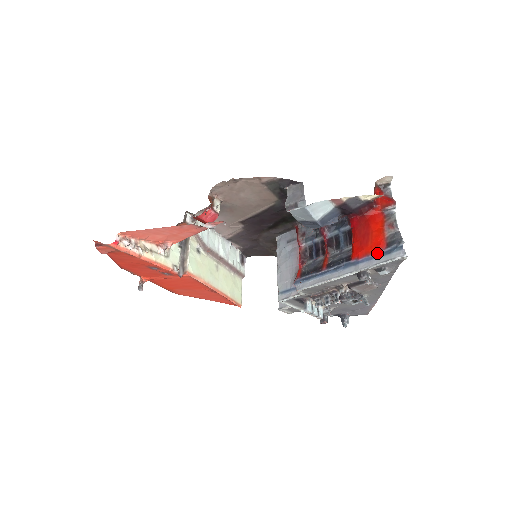
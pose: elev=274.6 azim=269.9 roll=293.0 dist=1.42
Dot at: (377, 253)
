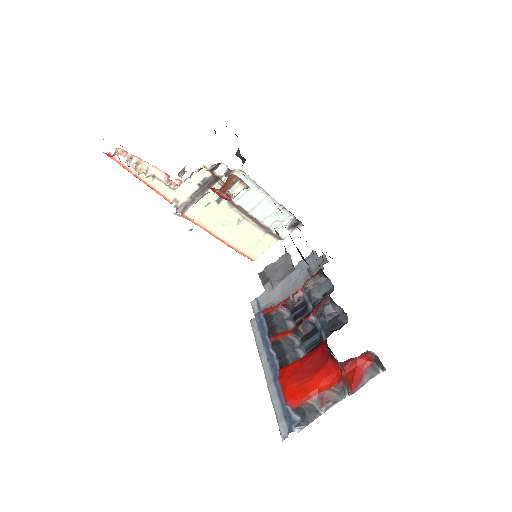
Dot at: (284, 400)
